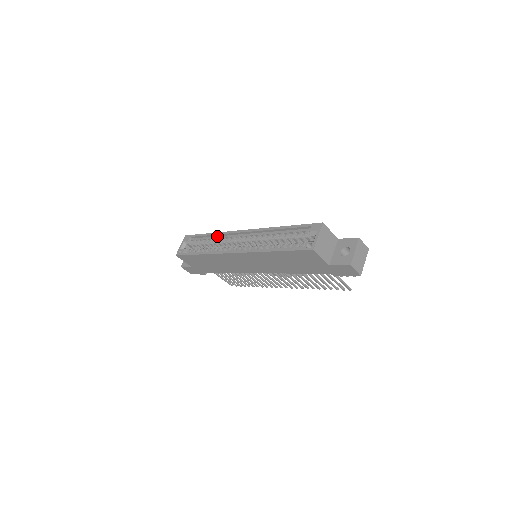
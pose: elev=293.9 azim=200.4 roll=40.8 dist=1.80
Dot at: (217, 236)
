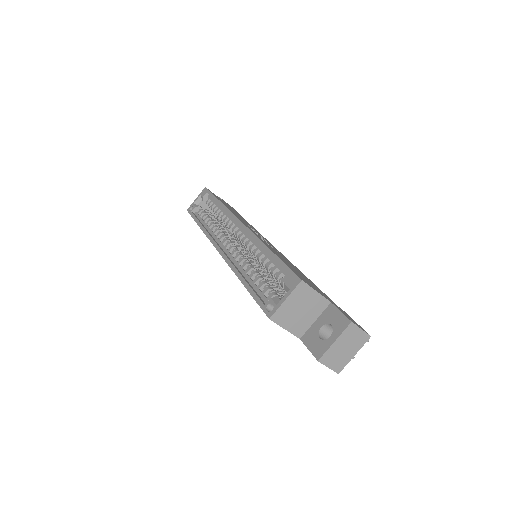
Dot at: occluded
